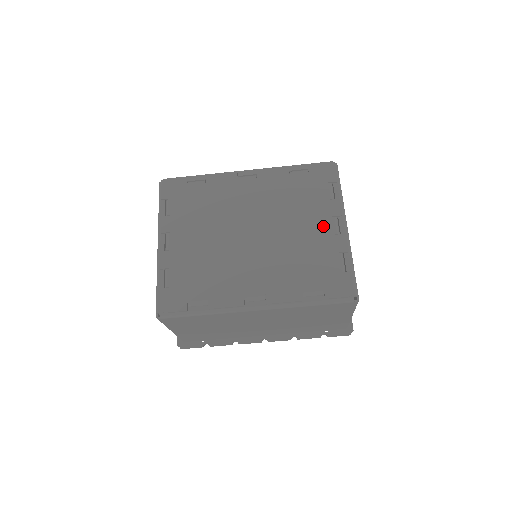
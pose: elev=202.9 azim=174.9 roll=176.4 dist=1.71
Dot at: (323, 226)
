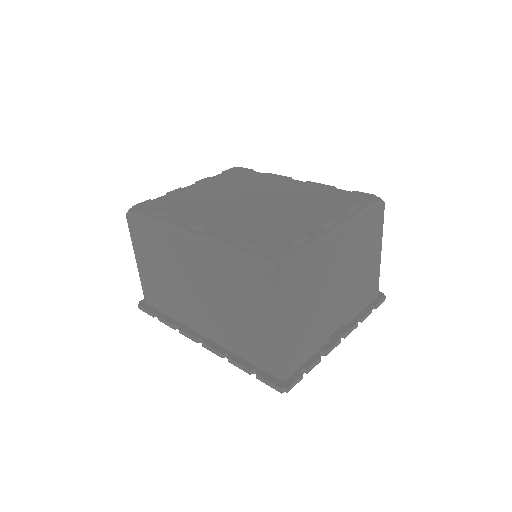
Dot at: (315, 218)
